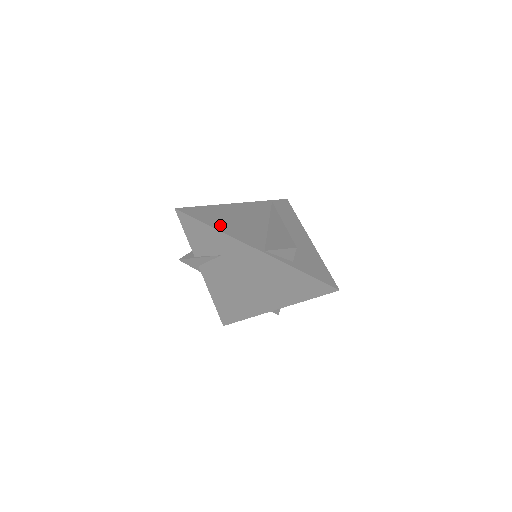
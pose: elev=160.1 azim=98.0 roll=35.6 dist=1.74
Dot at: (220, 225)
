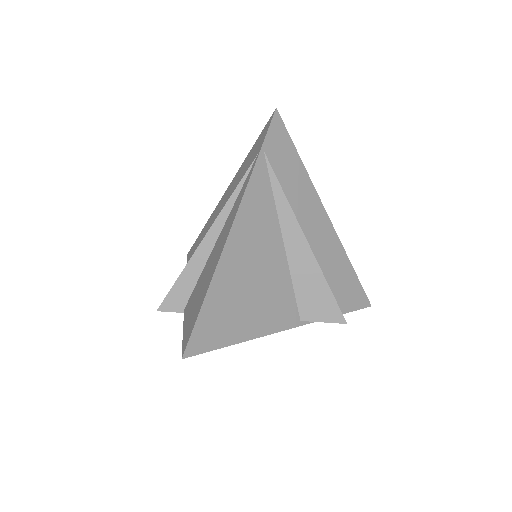
Dot at: (243, 326)
